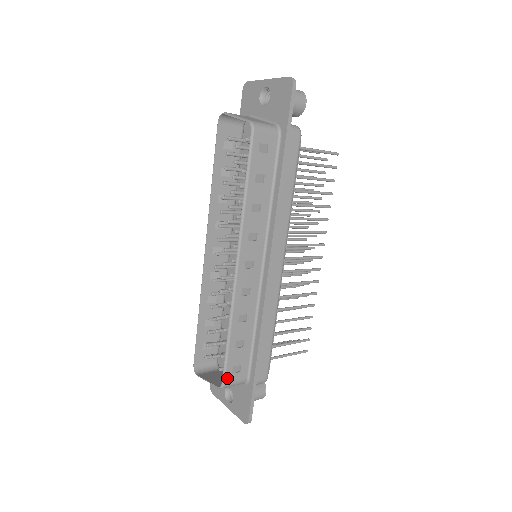
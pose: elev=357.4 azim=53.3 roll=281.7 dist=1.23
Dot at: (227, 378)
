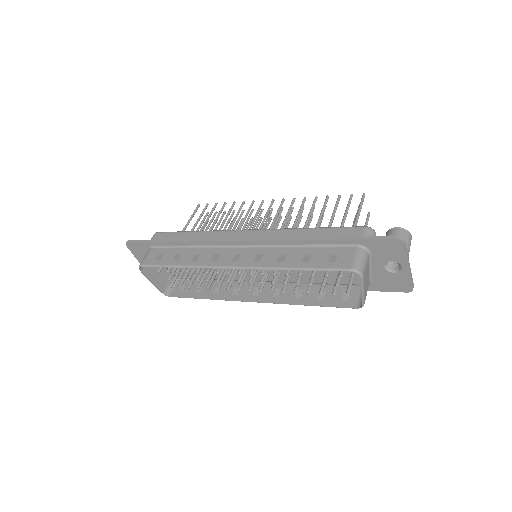
Dot at: (175, 295)
